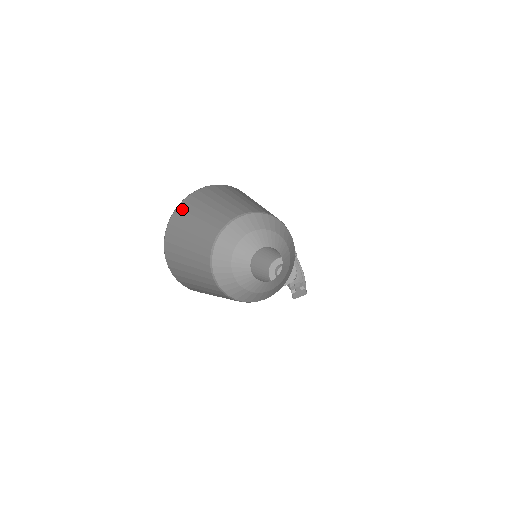
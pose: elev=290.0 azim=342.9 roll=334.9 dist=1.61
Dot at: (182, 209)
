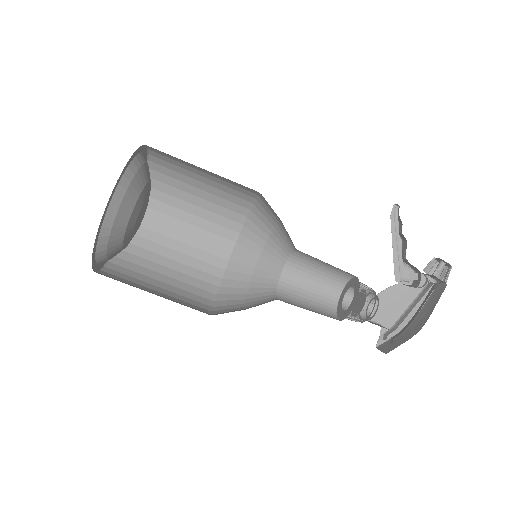
Dot at: (159, 164)
